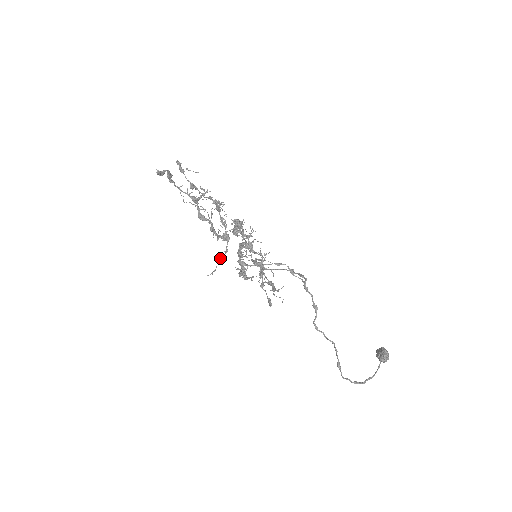
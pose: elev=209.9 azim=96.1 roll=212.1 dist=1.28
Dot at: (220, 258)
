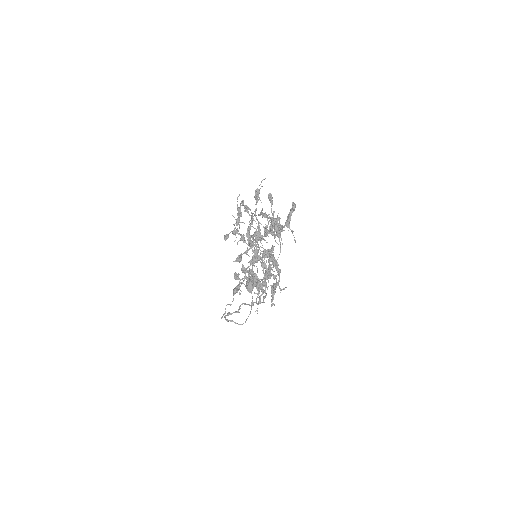
Dot at: occluded
